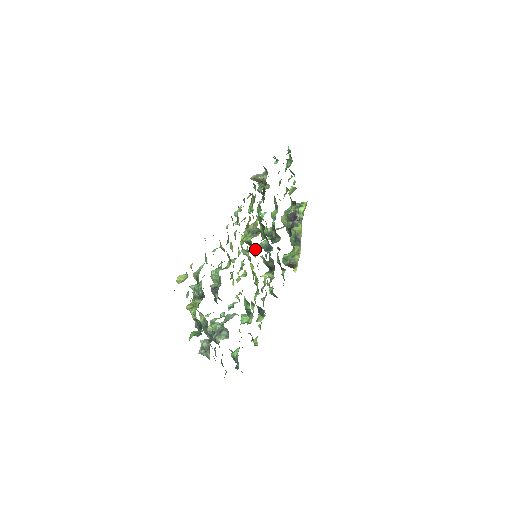
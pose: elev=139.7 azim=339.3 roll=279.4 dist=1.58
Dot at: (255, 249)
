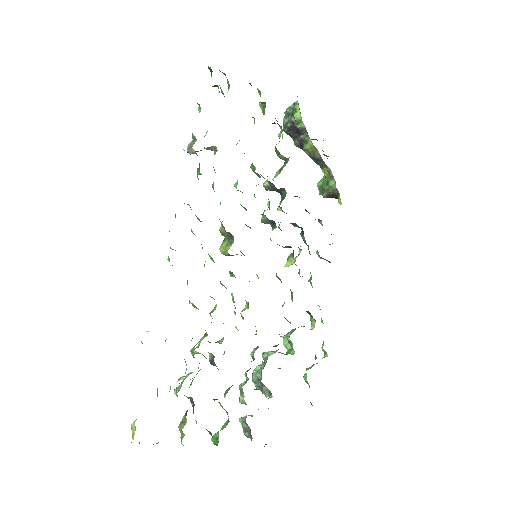
Dot at: occluded
